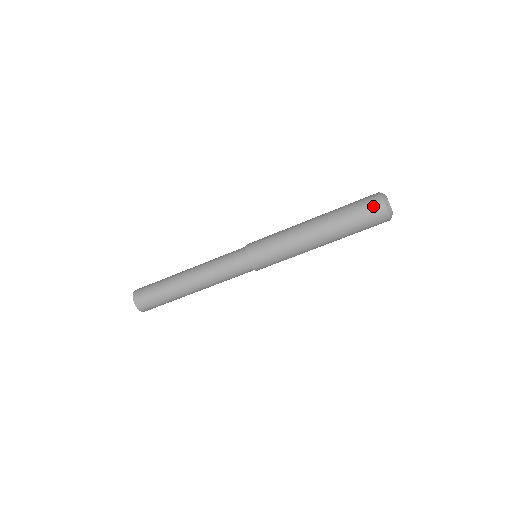
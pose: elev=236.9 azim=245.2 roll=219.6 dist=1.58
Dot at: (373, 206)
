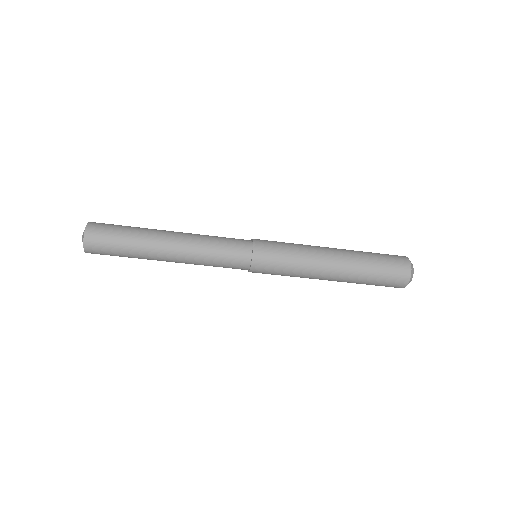
Dot at: (396, 284)
